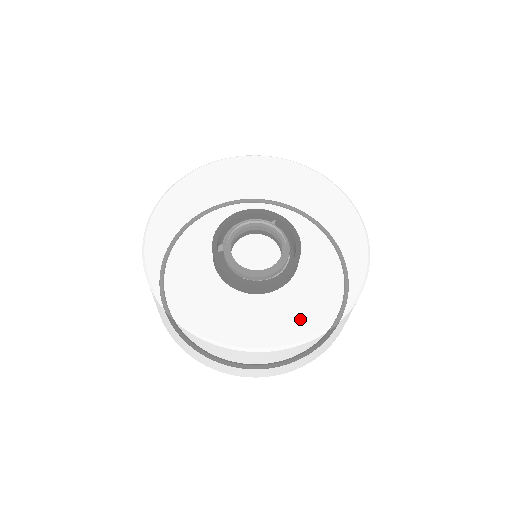
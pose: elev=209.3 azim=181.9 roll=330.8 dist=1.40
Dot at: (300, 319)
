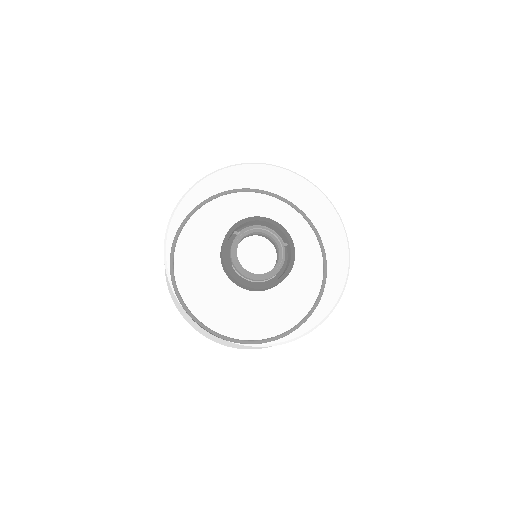
Dot at: (239, 324)
